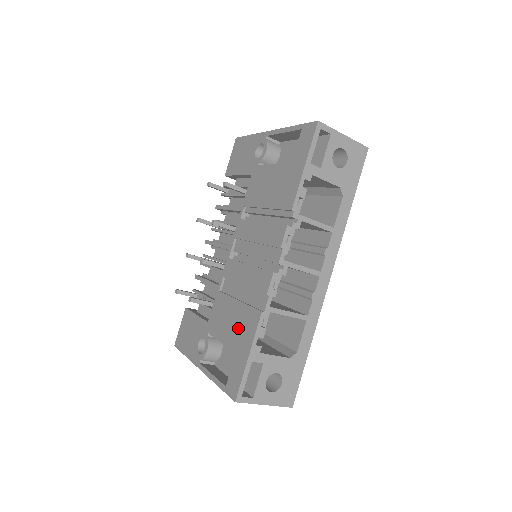
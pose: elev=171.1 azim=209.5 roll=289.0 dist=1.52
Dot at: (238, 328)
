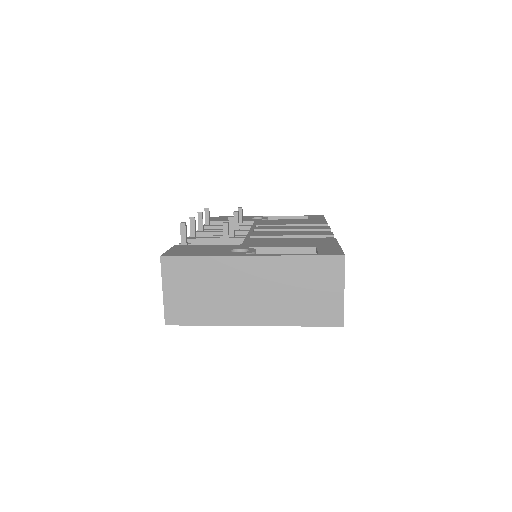
Dot at: (307, 242)
